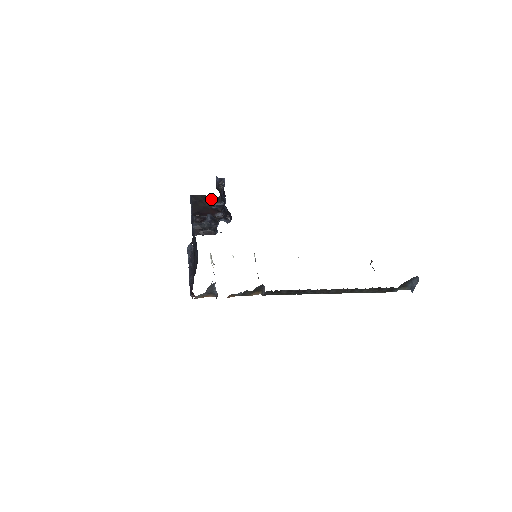
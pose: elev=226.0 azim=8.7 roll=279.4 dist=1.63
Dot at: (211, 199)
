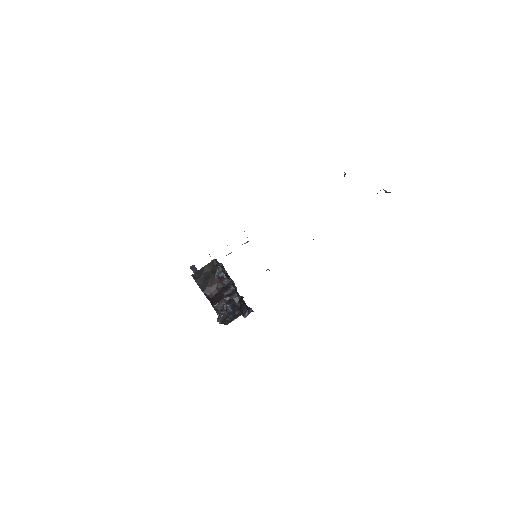
Dot at: (210, 267)
